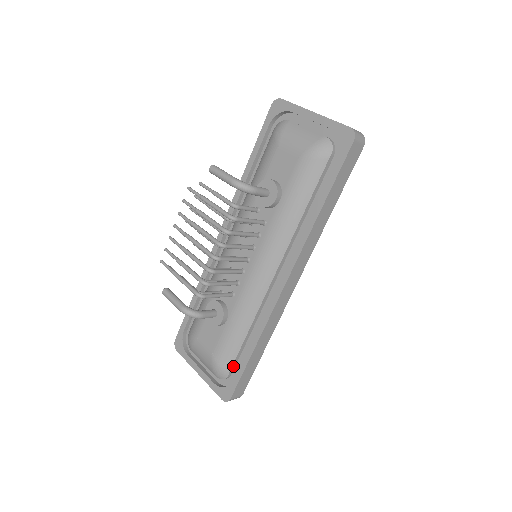
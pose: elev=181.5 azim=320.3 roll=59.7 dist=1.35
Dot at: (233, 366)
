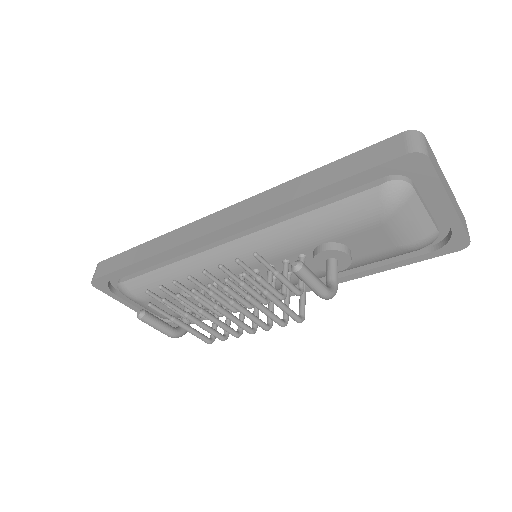
Dot at: occluded
